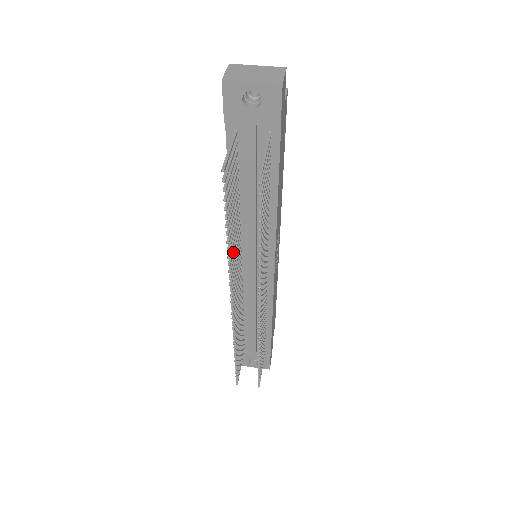
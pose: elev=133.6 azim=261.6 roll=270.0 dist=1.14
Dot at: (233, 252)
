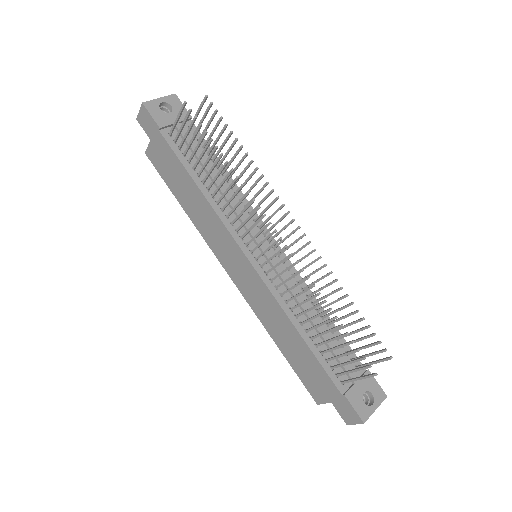
Dot at: (237, 192)
